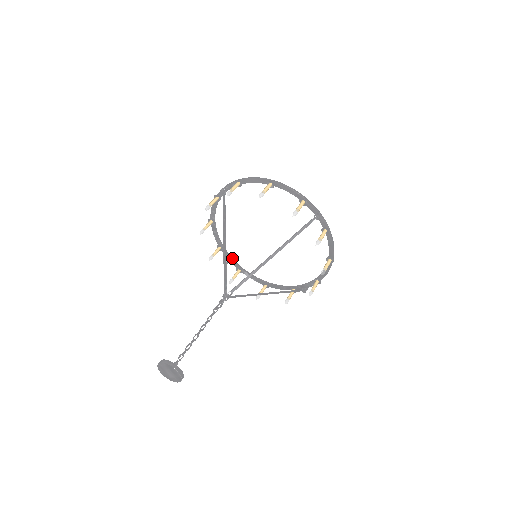
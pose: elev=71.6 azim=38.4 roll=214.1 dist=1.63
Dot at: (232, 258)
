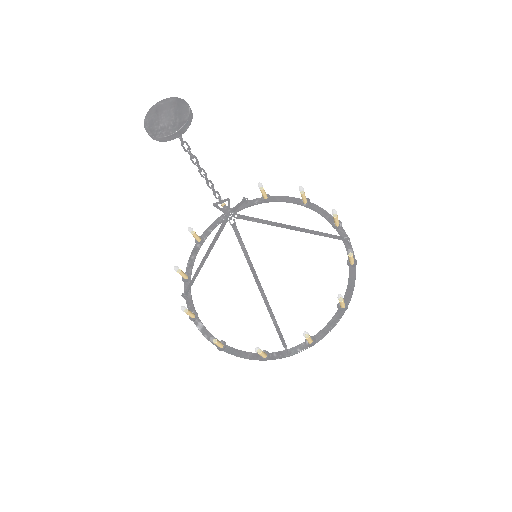
Dot at: occluded
